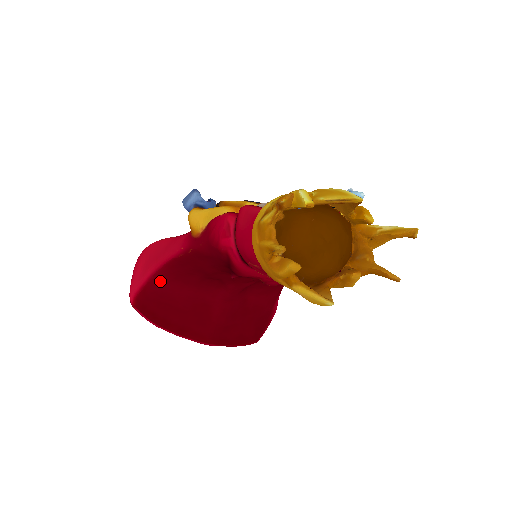
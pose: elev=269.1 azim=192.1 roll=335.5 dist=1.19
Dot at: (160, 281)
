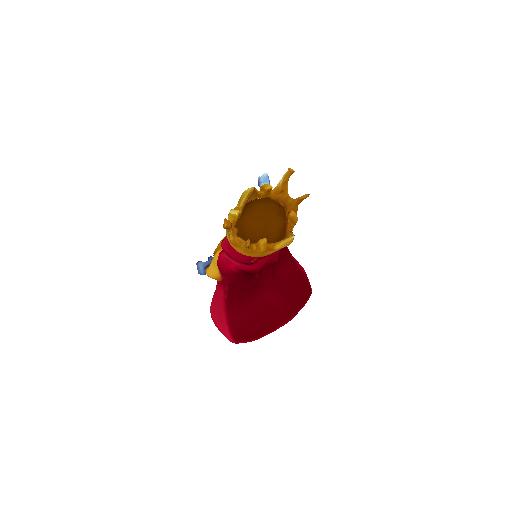
Dot at: (233, 318)
